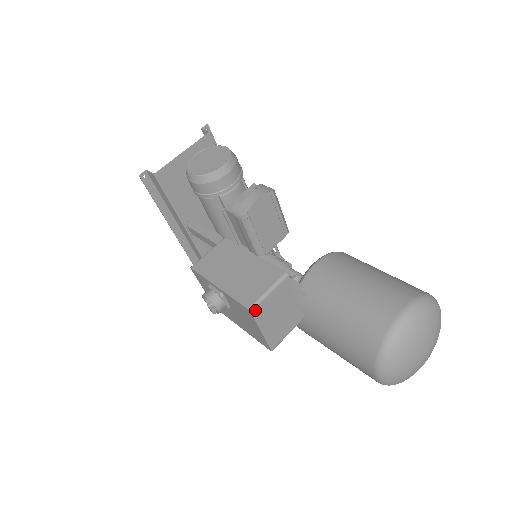
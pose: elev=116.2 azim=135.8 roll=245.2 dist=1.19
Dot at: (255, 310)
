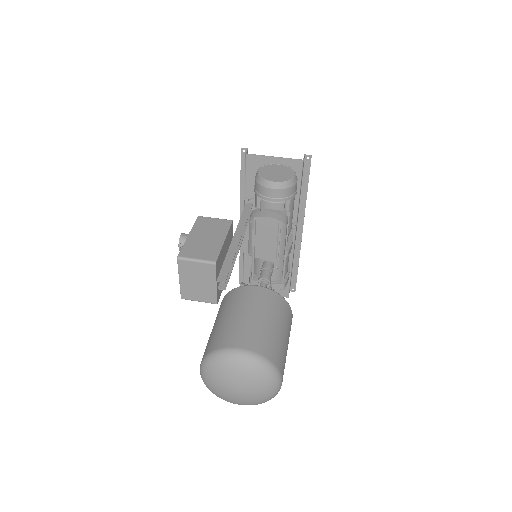
Dot at: (181, 261)
